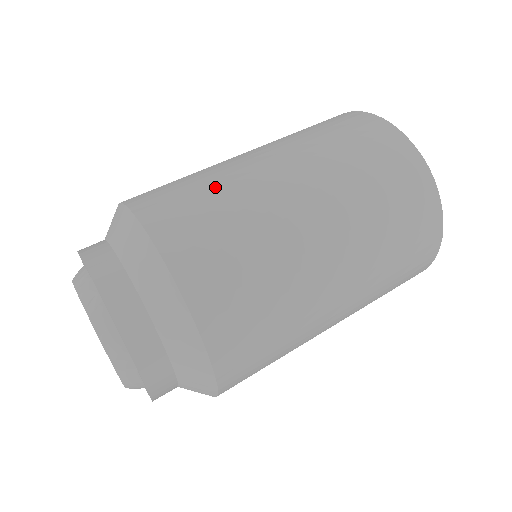
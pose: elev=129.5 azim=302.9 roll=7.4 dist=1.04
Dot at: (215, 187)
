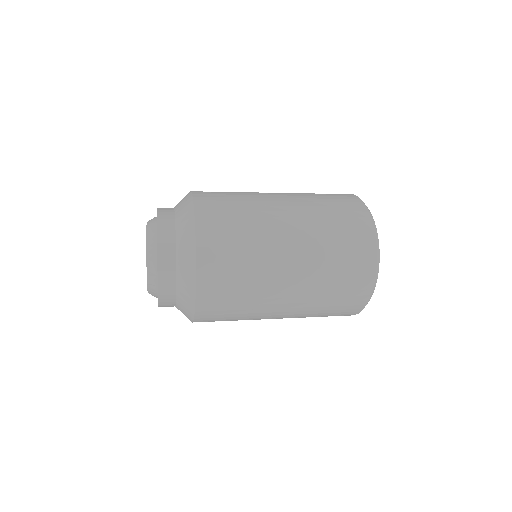
Dot at: occluded
